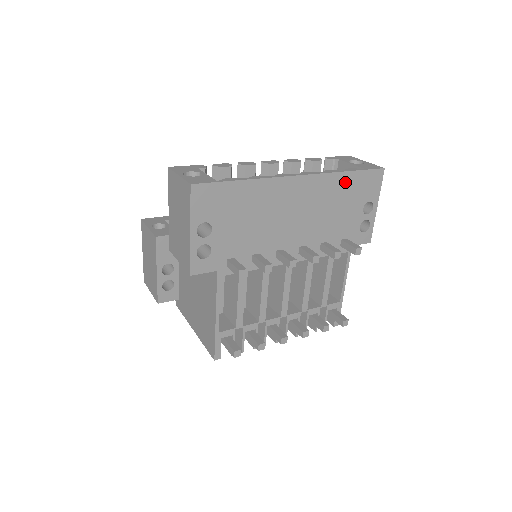
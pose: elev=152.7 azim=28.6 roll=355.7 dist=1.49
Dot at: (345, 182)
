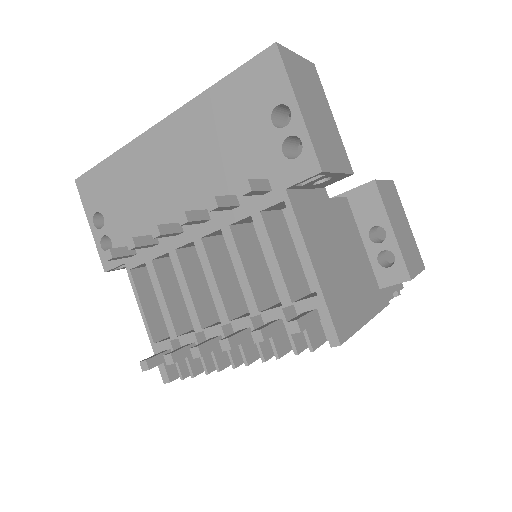
Dot at: (220, 99)
